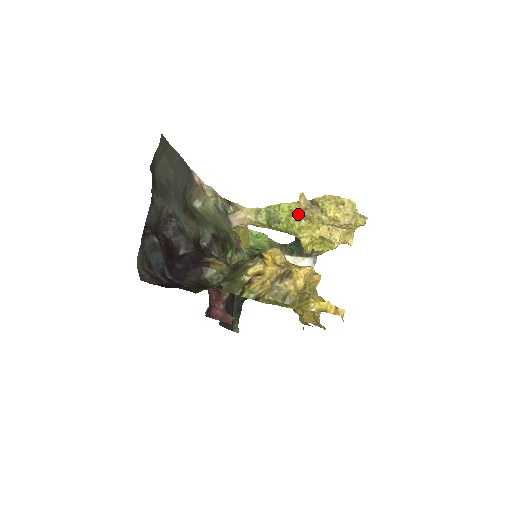
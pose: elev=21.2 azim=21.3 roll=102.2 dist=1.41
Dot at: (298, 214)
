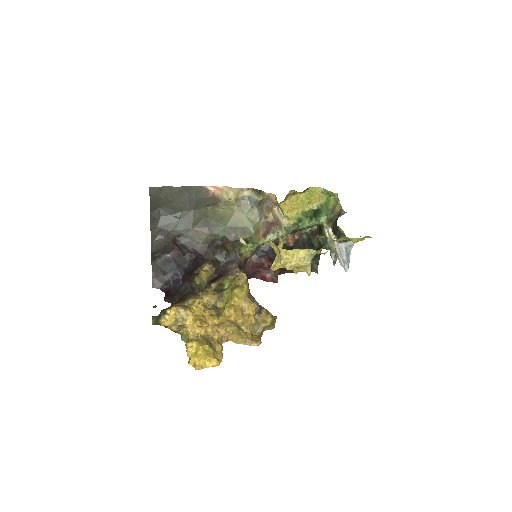
Dot at: occluded
